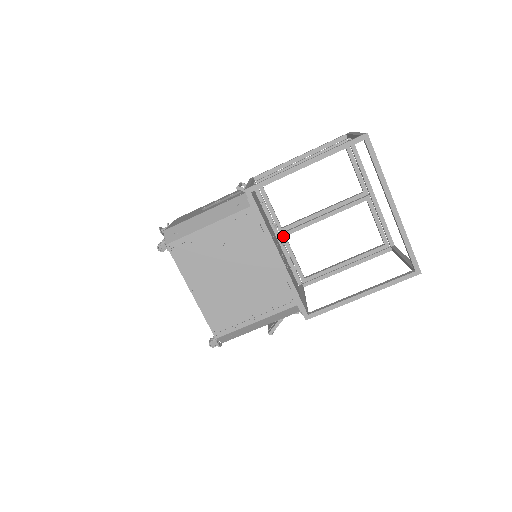
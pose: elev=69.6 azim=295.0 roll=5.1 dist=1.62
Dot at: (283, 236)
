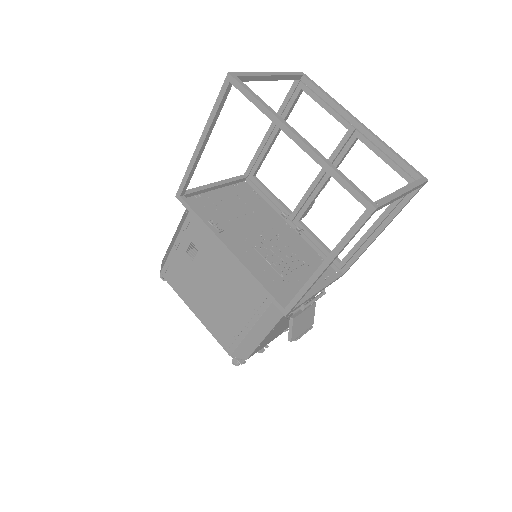
Dot at: (296, 222)
